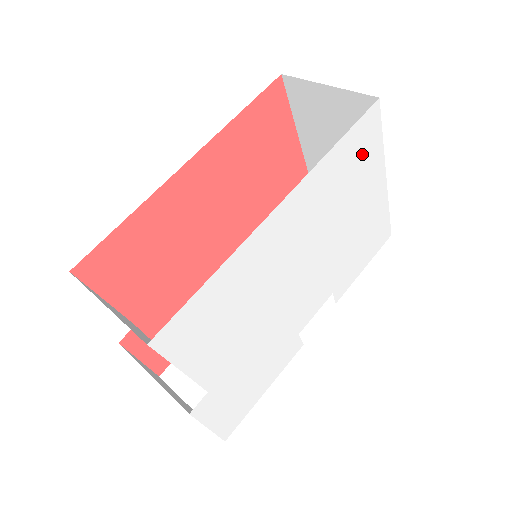
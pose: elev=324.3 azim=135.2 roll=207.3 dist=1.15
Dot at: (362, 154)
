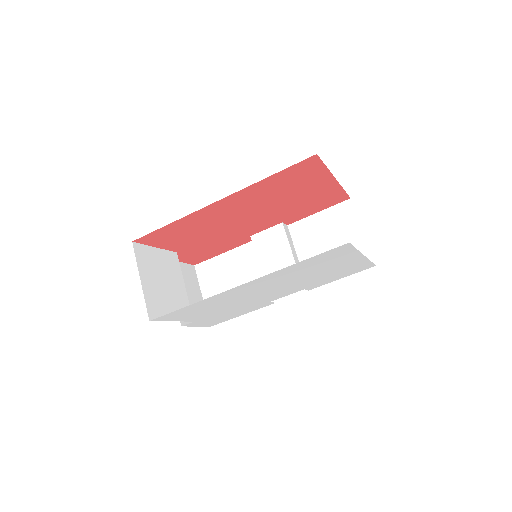
Dot at: (331, 257)
